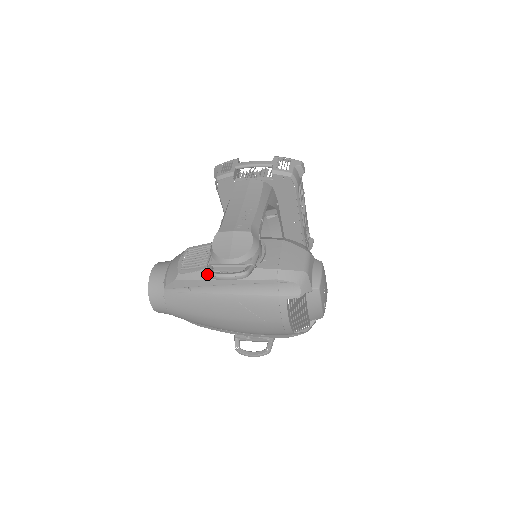
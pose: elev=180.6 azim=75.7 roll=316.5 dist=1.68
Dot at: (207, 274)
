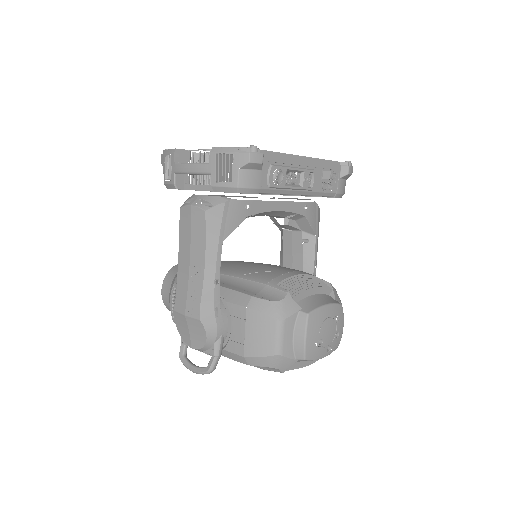
Dot at: (181, 360)
